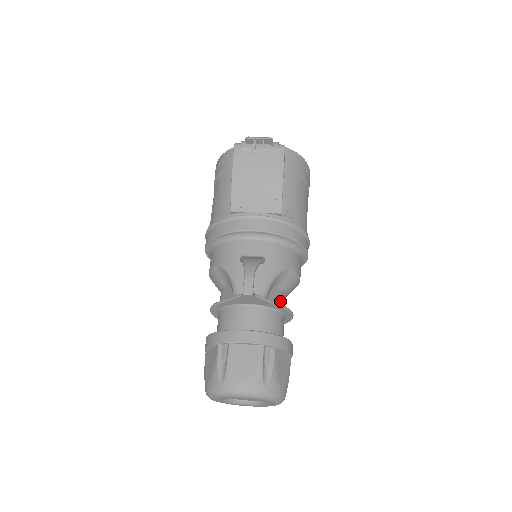
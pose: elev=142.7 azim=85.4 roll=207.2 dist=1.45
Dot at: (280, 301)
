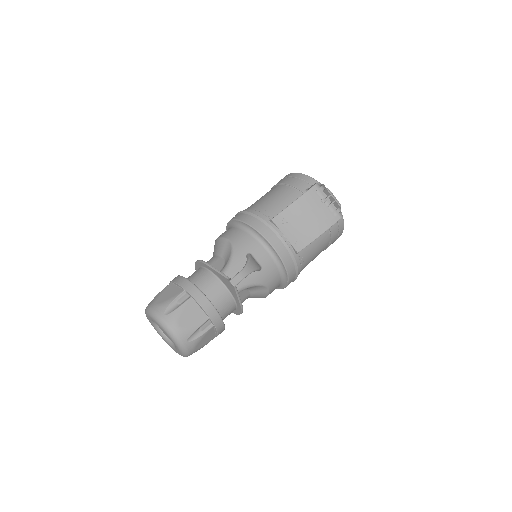
Dot at: (243, 299)
